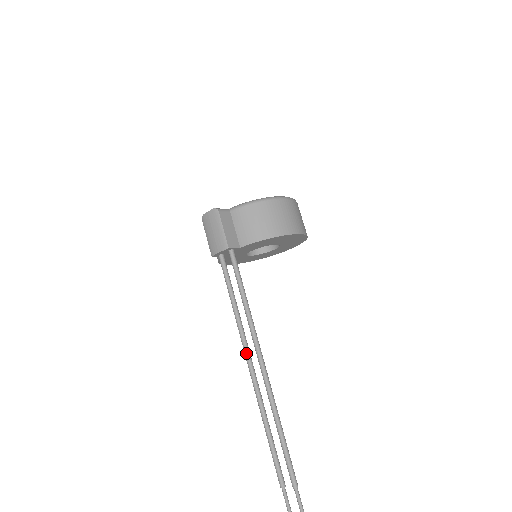
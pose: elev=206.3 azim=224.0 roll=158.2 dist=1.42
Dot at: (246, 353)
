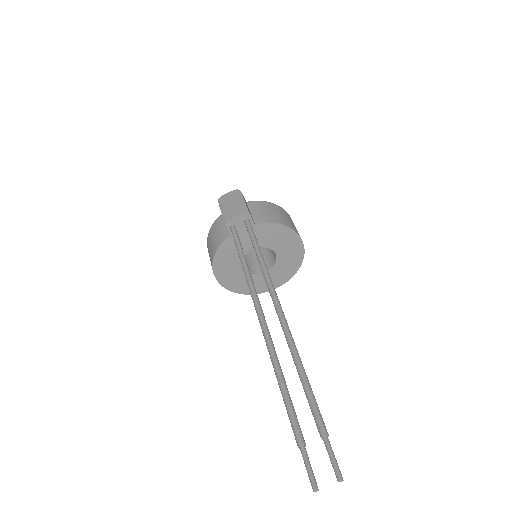
Dot at: (256, 298)
